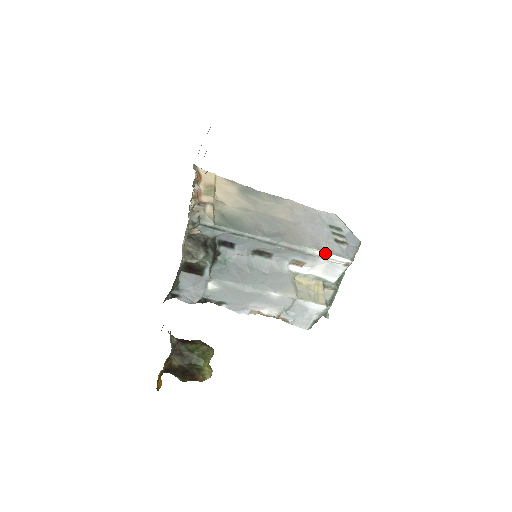
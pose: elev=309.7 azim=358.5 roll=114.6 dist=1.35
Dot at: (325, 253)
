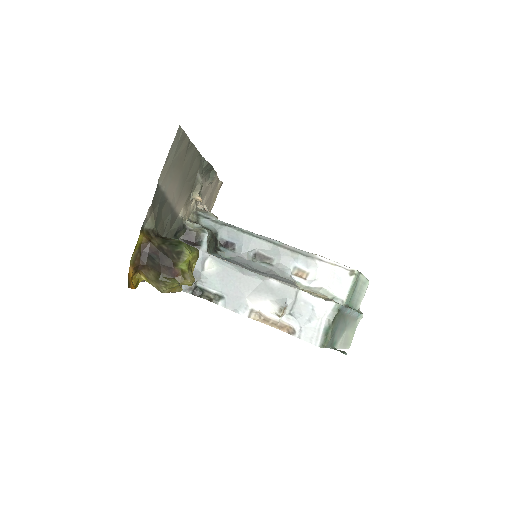
Dot at: (326, 259)
